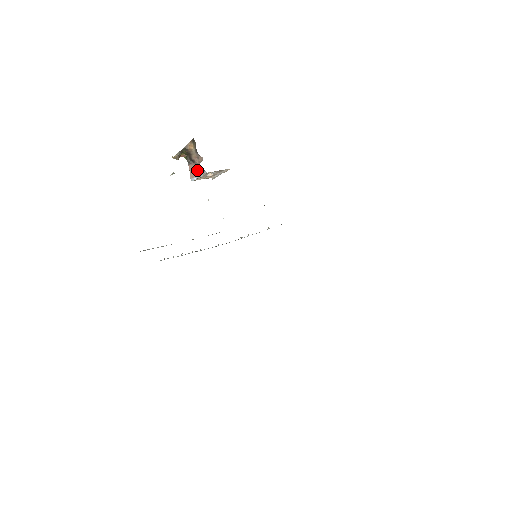
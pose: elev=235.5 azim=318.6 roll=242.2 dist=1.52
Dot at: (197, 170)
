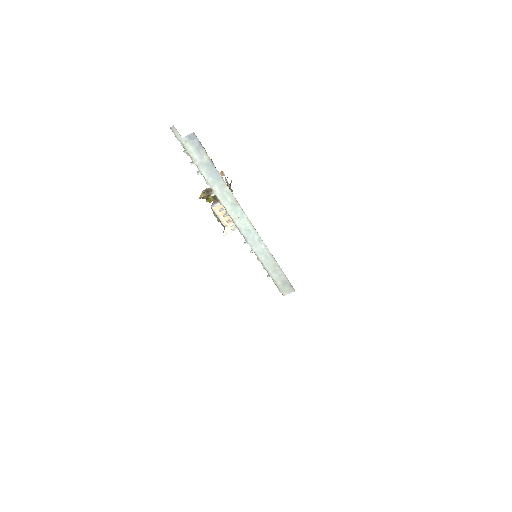
Dot at: occluded
